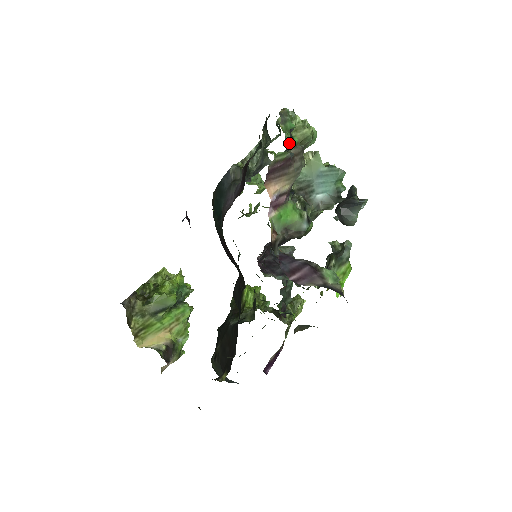
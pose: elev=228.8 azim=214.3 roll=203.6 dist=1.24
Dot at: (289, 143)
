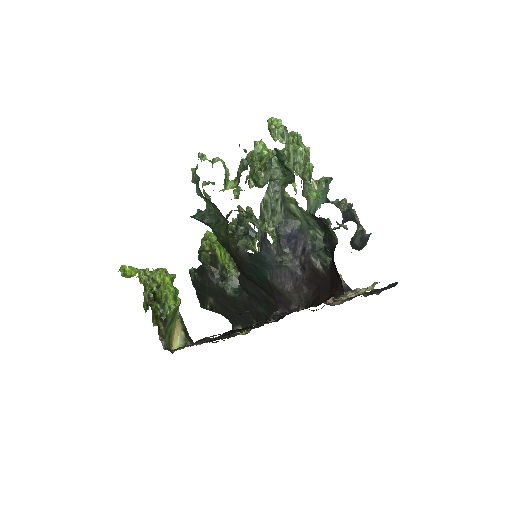
Dot at: occluded
